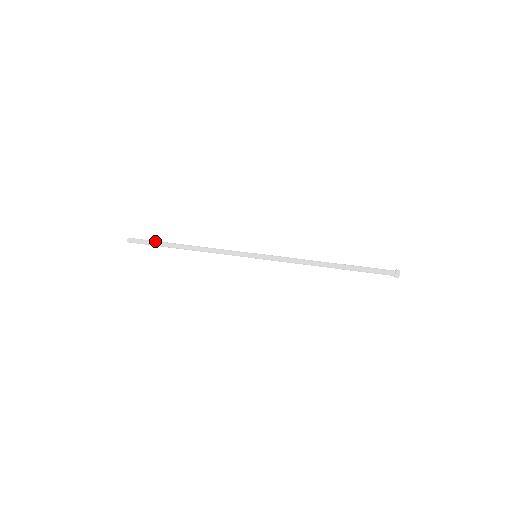
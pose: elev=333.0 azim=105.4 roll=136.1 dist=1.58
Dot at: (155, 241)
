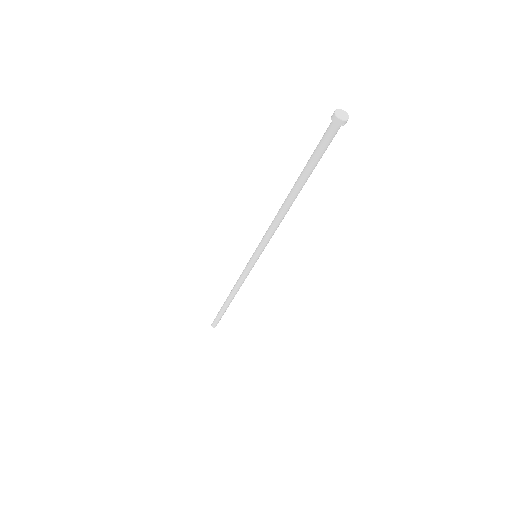
Dot at: (219, 311)
